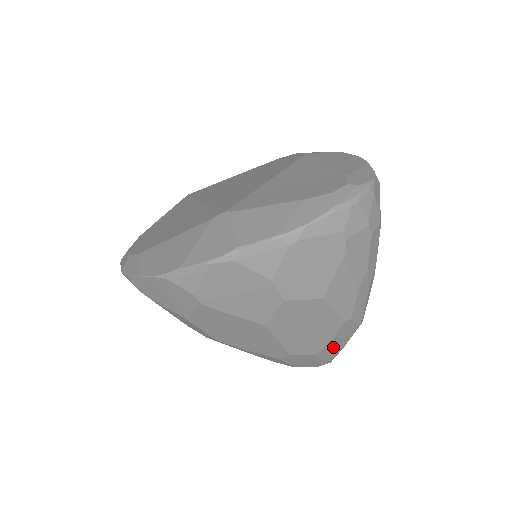
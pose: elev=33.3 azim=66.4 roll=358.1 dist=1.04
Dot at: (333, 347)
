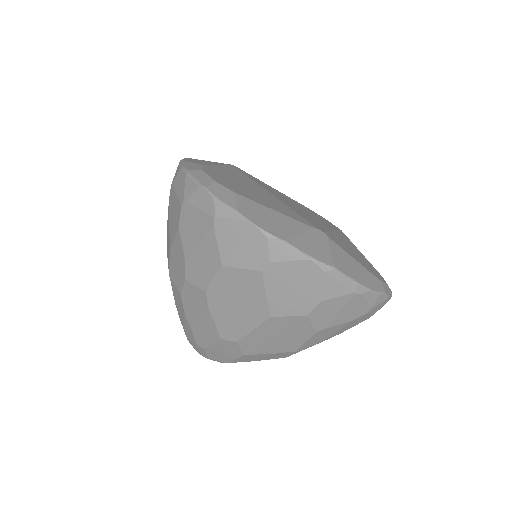
Dot at: (254, 358)
